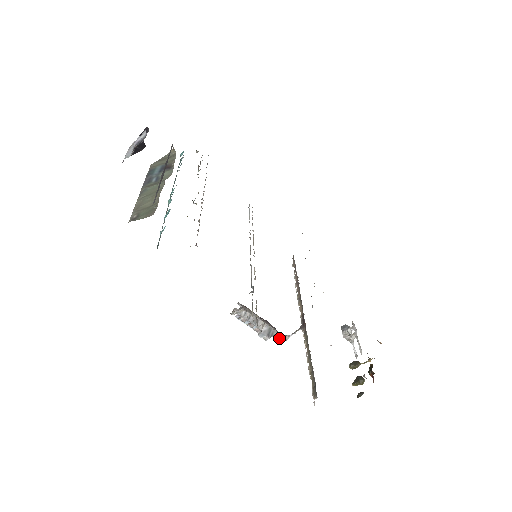
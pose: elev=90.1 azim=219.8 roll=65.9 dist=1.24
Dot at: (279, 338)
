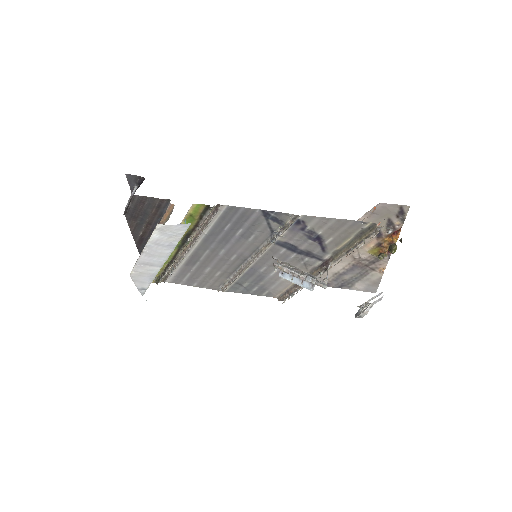
Dot at: (322, 283)
